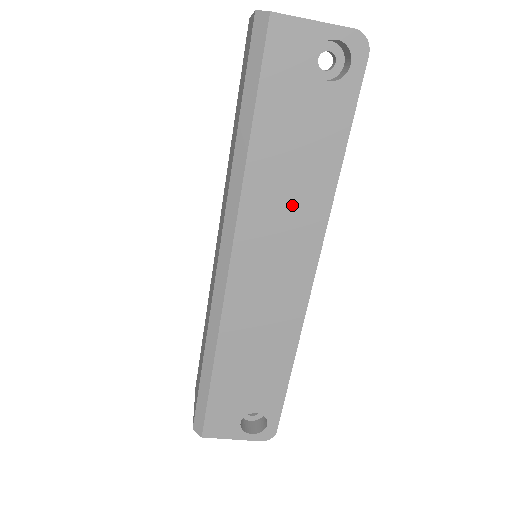
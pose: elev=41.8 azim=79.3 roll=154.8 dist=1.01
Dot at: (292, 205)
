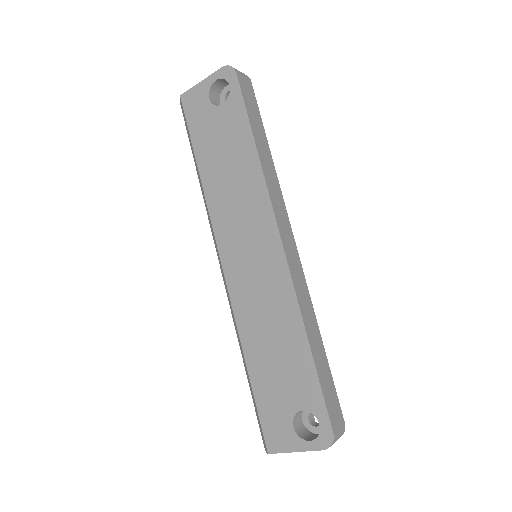
Dot at: (239, 194)
